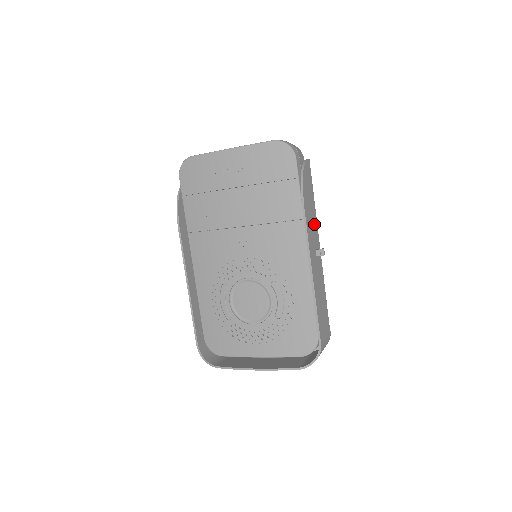
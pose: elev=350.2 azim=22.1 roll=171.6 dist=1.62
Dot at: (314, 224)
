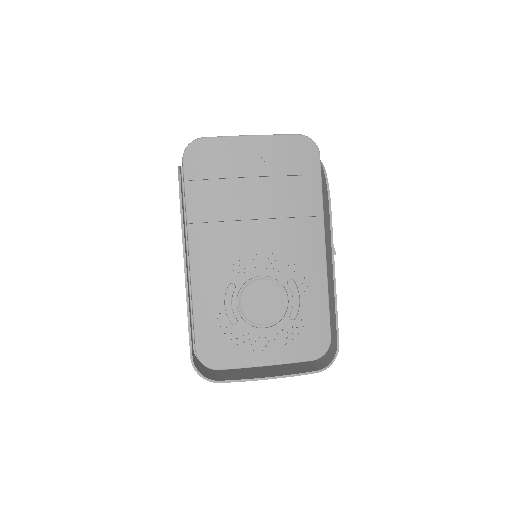
Dot at: occluded
